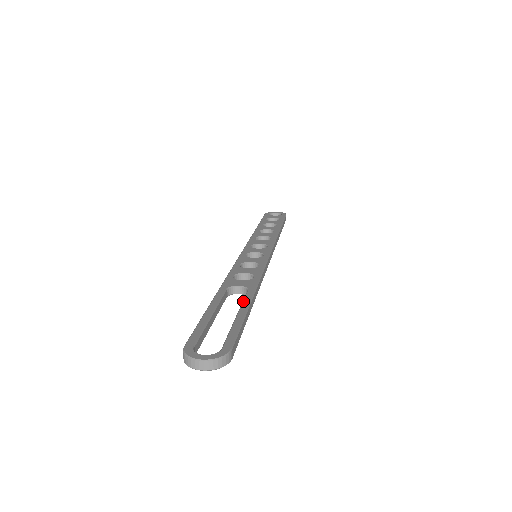
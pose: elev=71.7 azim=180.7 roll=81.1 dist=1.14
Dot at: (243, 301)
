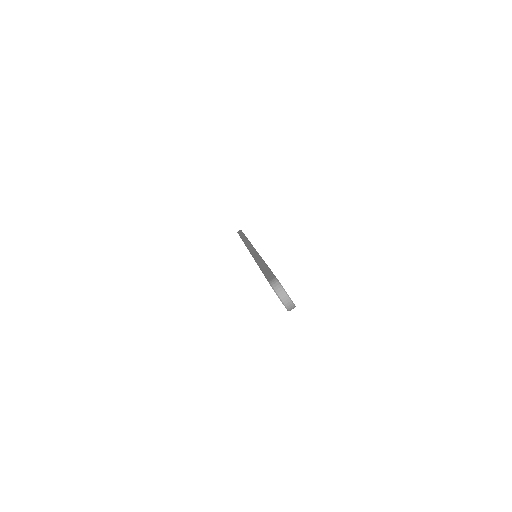
Dot at: occluded
